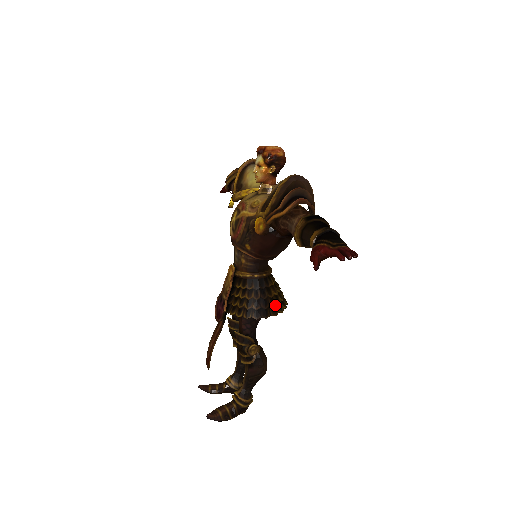
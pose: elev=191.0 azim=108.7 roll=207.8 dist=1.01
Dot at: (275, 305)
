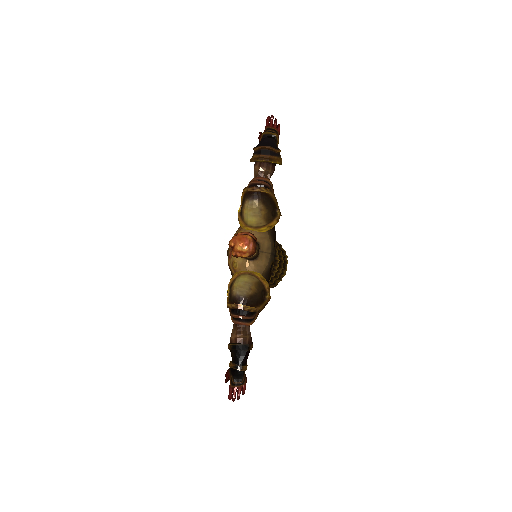
Dot at: (269, 284)
